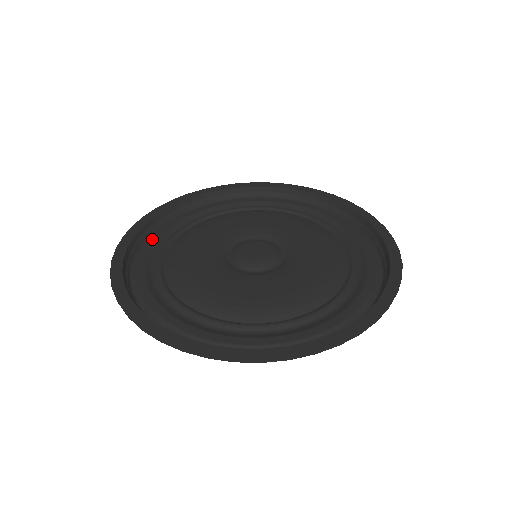
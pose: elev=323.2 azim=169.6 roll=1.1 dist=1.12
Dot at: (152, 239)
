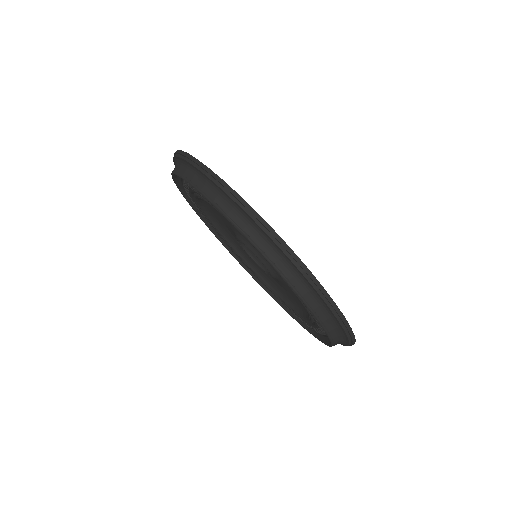
Dot at: occluded
